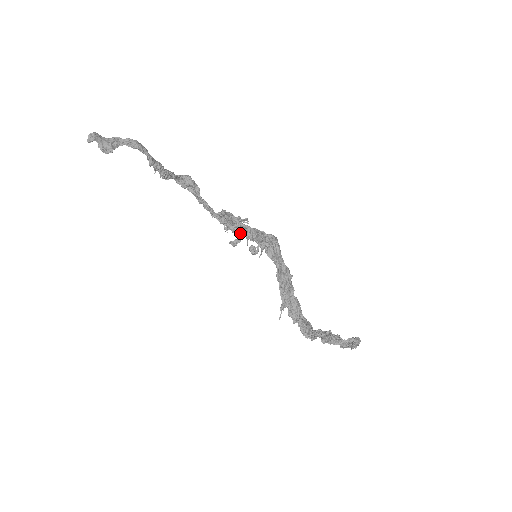
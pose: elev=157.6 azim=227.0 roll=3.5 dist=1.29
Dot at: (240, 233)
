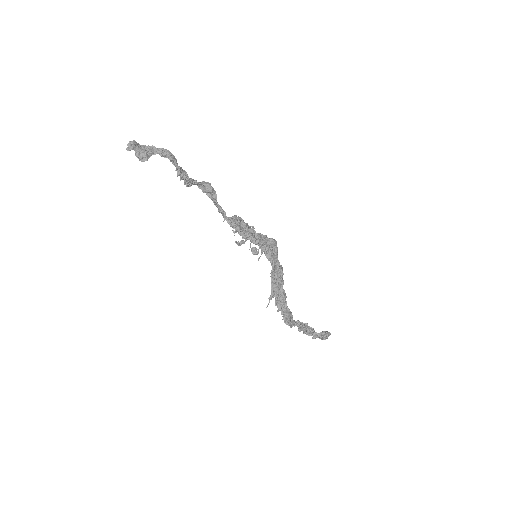
Dot at: (246, 238)
